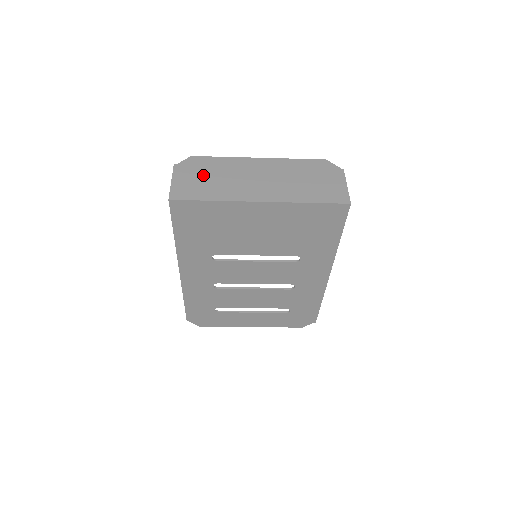
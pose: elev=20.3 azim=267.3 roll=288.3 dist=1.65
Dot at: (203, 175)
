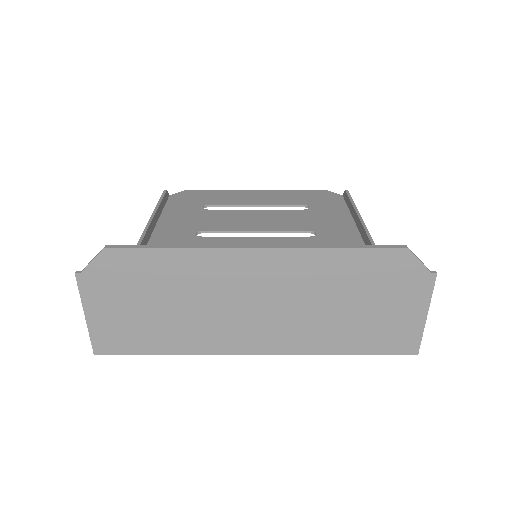
Dot at: (142, 300)
